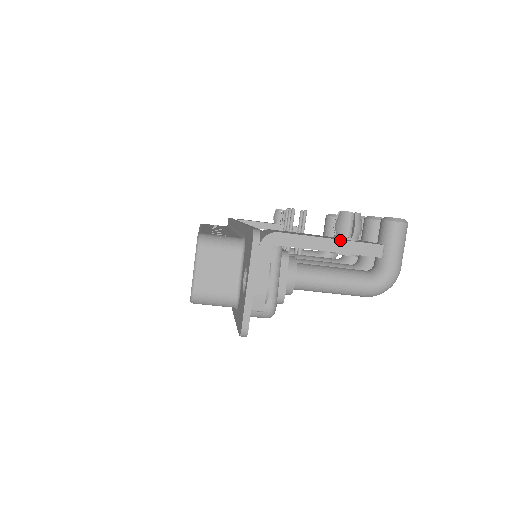
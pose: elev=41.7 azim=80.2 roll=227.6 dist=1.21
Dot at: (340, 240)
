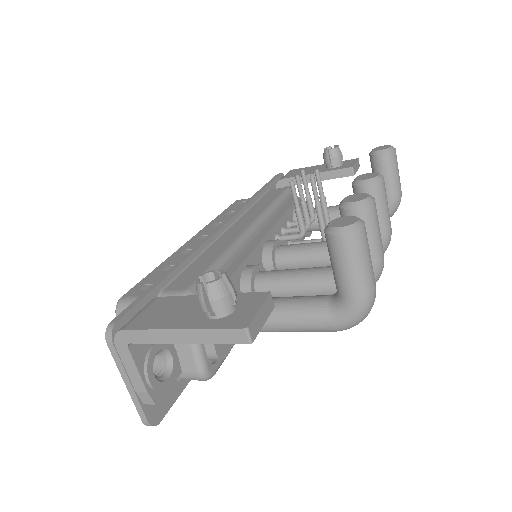
Dot at: (190, 329)
